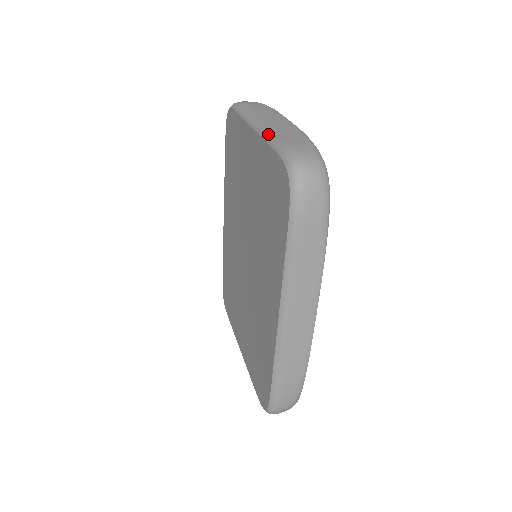
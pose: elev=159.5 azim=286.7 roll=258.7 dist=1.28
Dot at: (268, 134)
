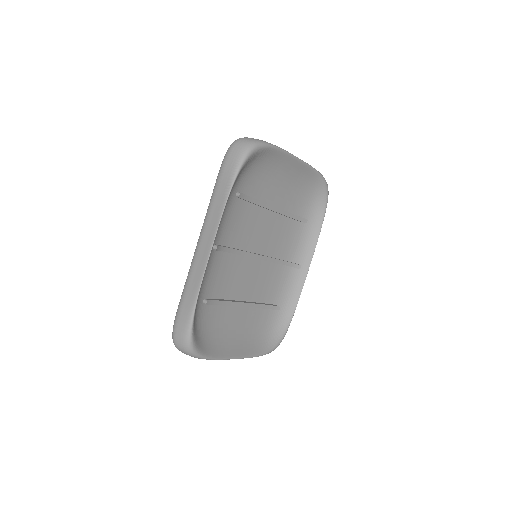
Dot at: occluded
